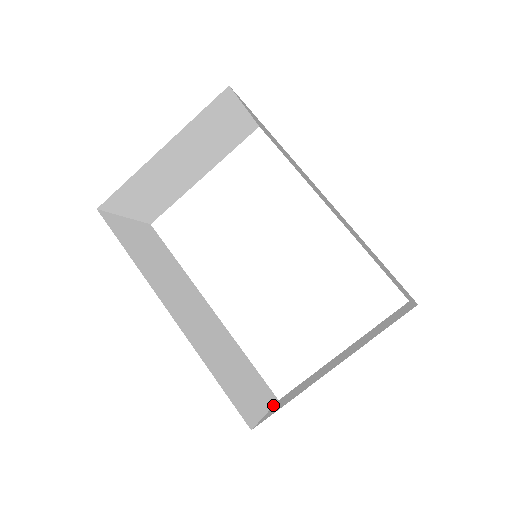
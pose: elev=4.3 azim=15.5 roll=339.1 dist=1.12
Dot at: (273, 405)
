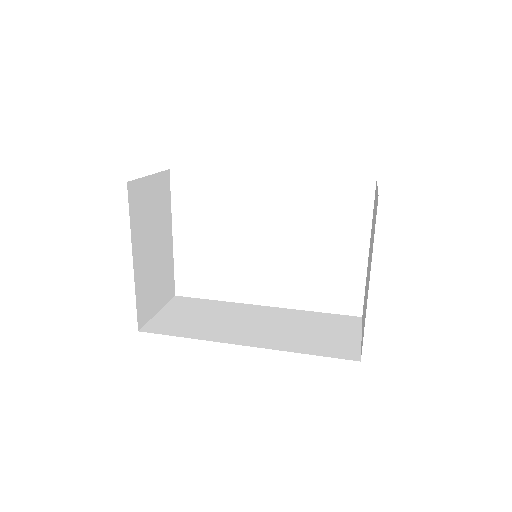
Dot at: (361, 325)
